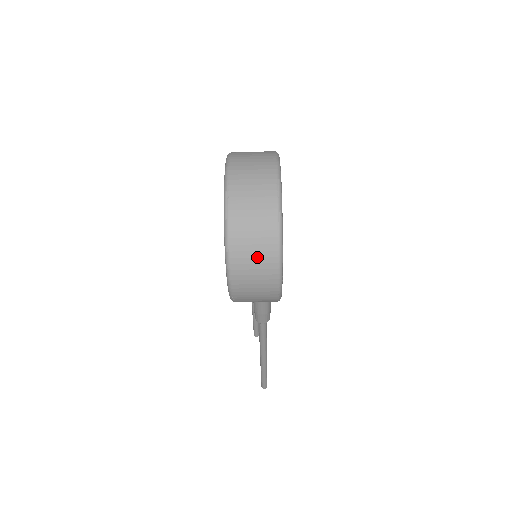
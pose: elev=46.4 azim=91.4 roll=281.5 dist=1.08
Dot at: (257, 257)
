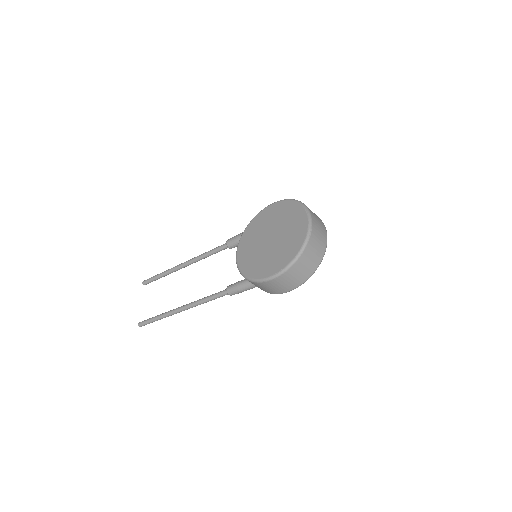
Dot at: (302, 273)
